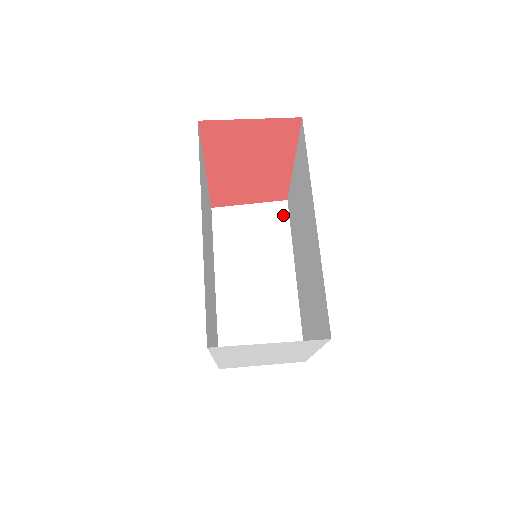
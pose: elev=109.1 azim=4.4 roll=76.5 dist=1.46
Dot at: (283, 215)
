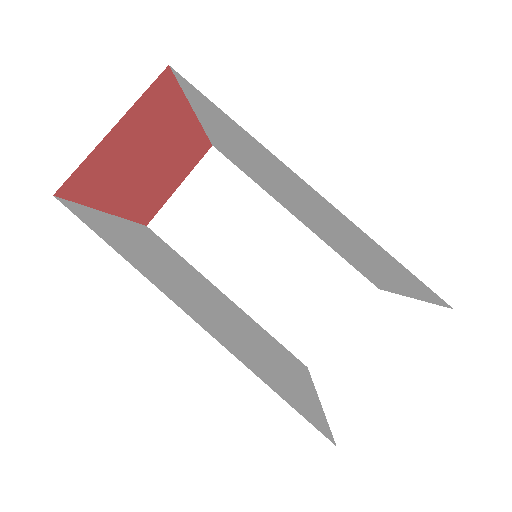
Dot at: (223, 166)
